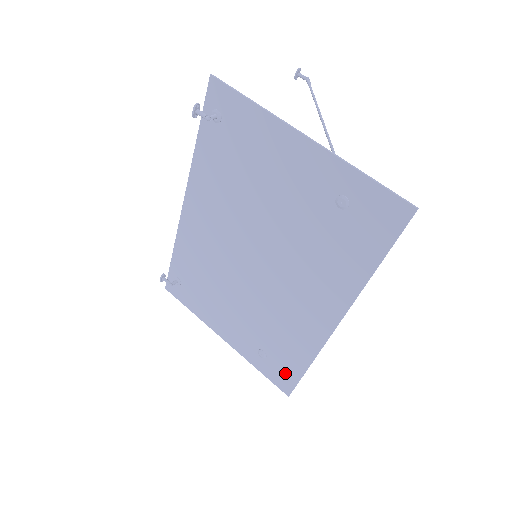
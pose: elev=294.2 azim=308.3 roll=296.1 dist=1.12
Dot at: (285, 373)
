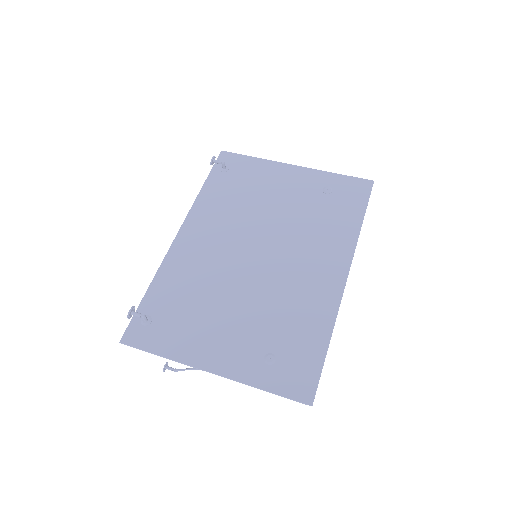
Dot at: (303, 369)
